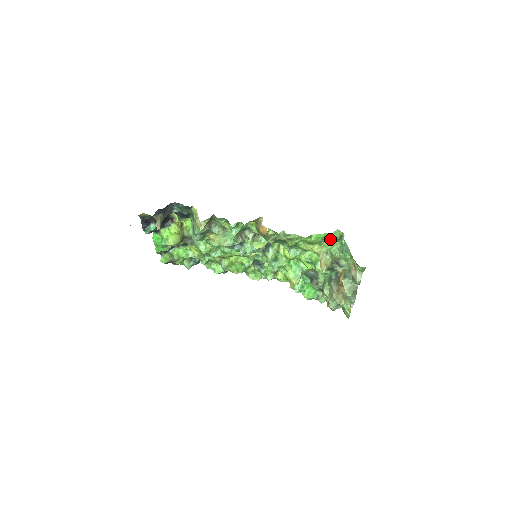
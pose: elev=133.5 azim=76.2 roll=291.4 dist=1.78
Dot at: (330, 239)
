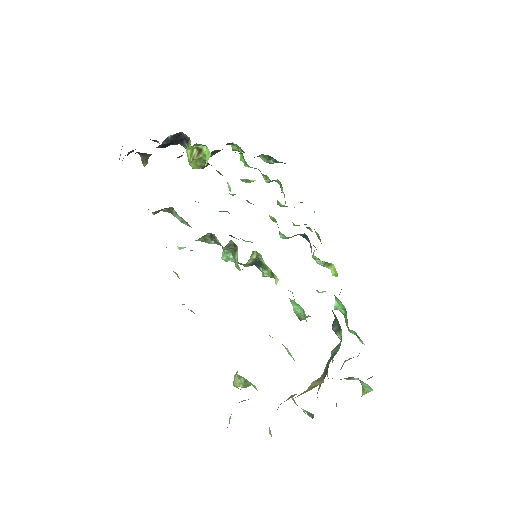
Dot at: occluded
